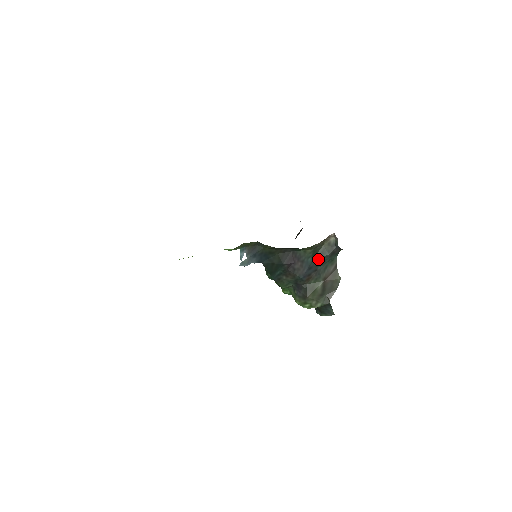
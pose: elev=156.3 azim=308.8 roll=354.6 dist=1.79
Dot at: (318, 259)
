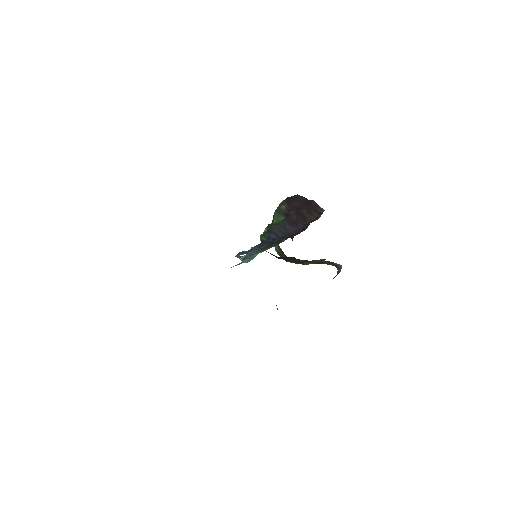
Dot at: (314, 263)
